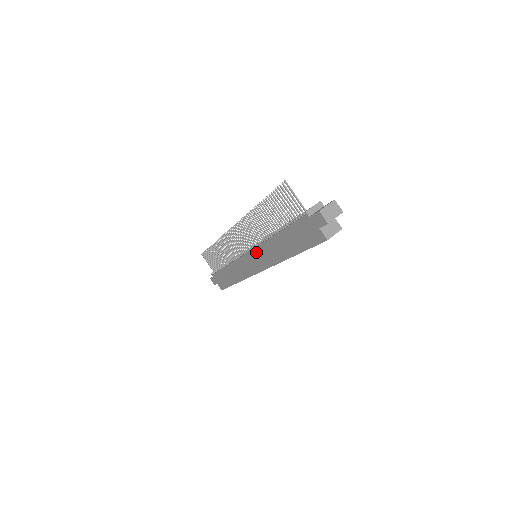
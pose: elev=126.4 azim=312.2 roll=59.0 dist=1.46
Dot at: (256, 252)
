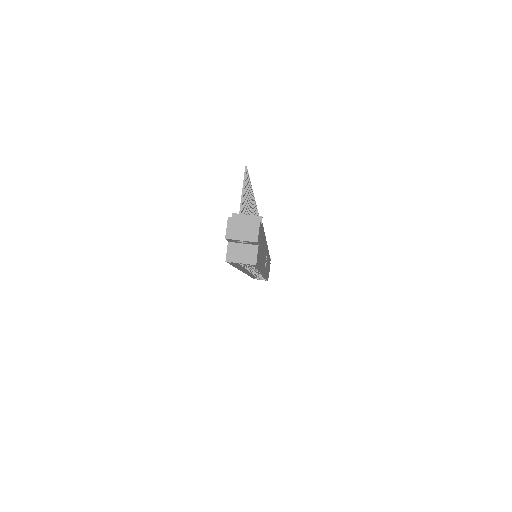
Dot at: occluded
